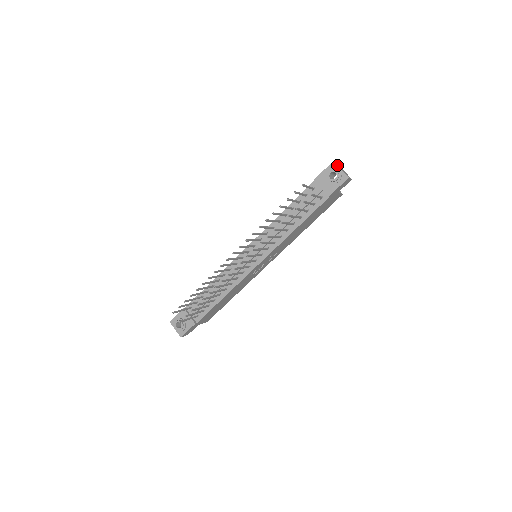
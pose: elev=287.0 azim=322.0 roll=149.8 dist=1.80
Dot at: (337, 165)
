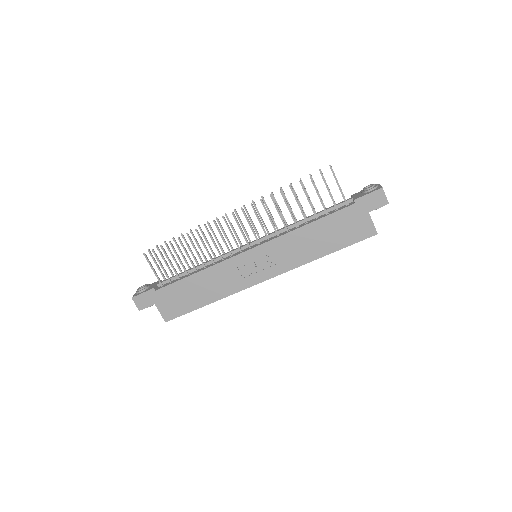
Dot at: (379, 184)
